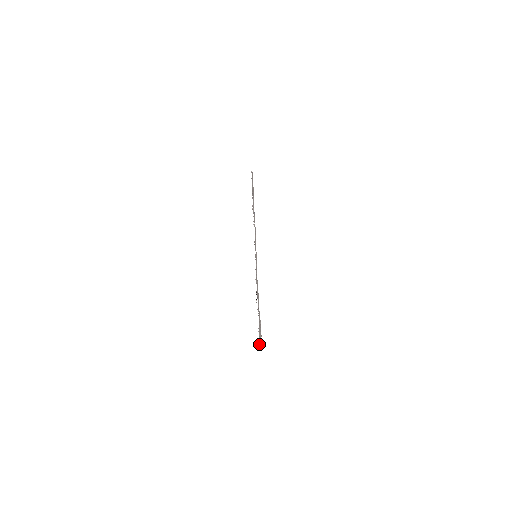
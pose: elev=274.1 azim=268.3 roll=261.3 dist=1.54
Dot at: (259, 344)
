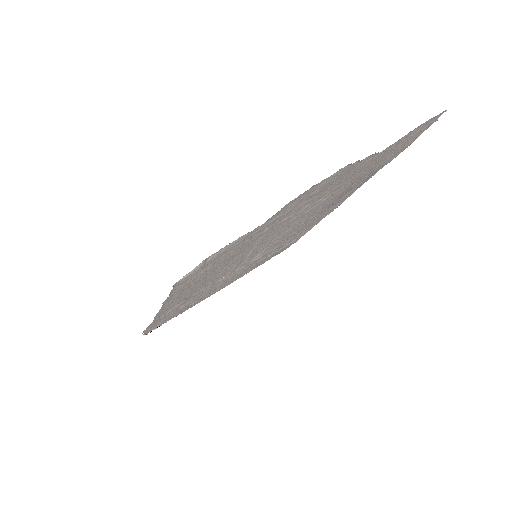
Dot at: occluded
